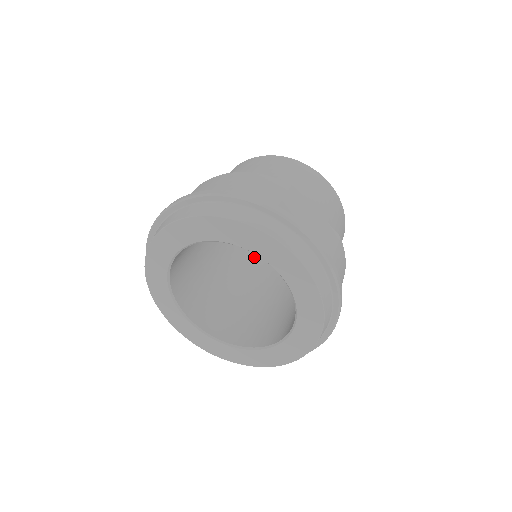
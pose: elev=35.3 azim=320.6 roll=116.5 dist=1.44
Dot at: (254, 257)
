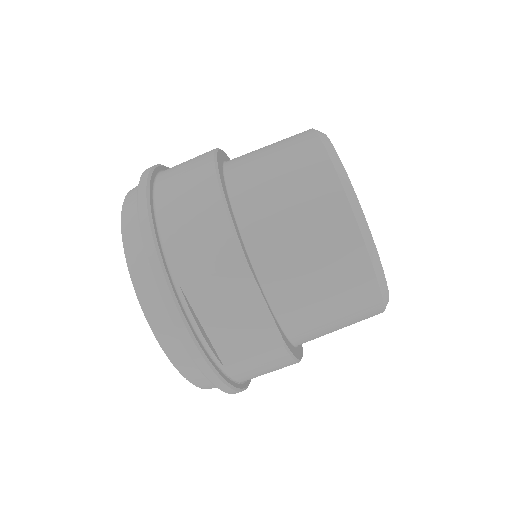
Dot at: occluded
